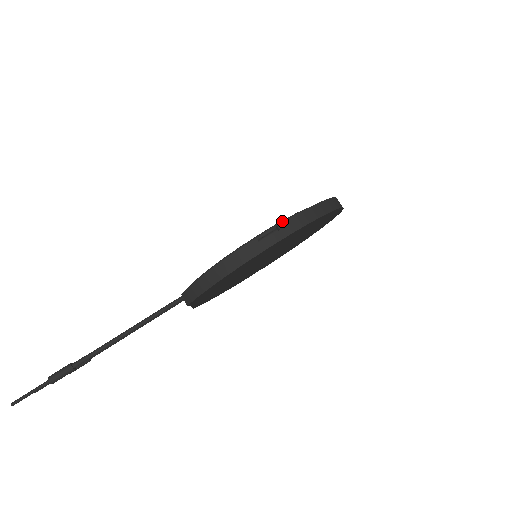
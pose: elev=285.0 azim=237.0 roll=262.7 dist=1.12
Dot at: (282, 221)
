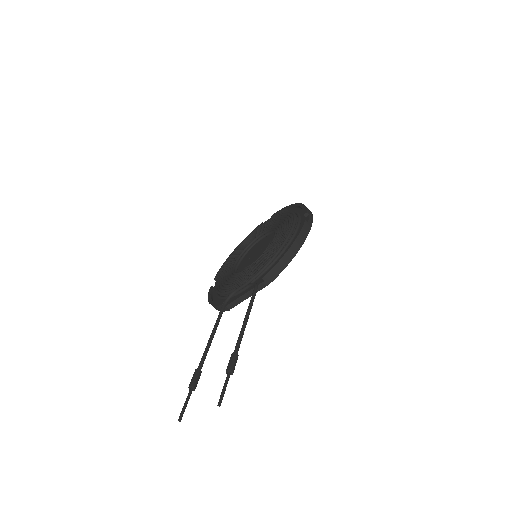
Dot at: (295, 215)
